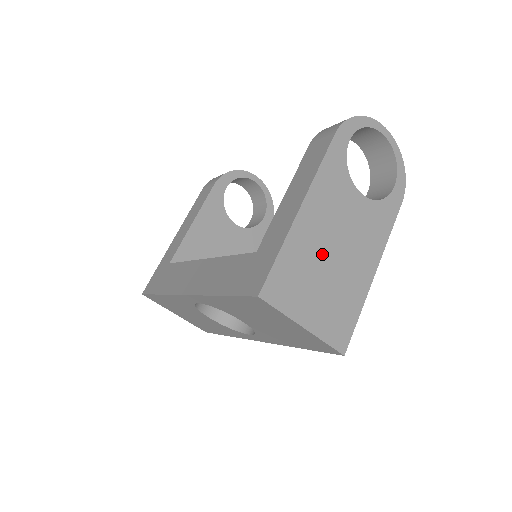
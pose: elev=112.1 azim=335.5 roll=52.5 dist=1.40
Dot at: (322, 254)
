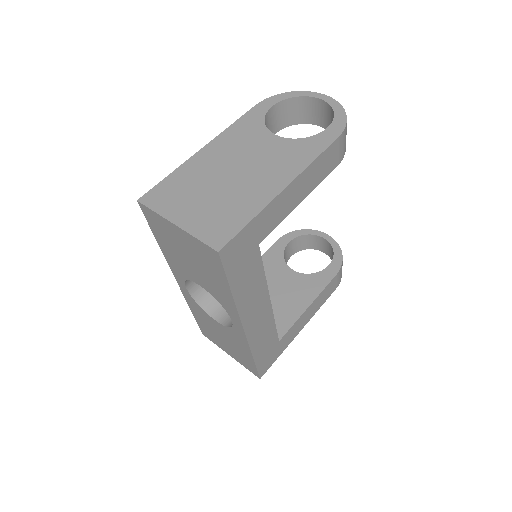
Dot at: (215, 176)
